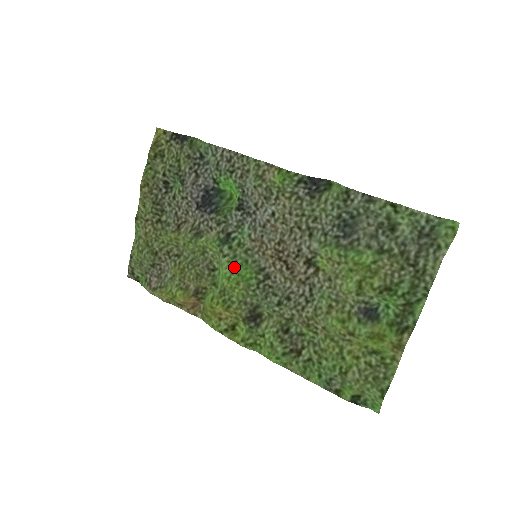
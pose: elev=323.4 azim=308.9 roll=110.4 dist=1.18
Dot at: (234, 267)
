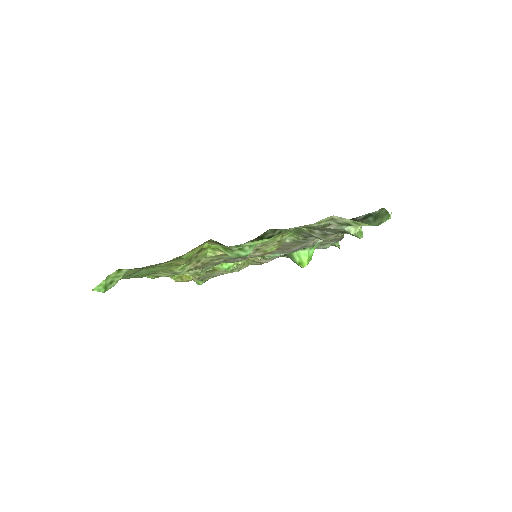
Dot at: occluded
